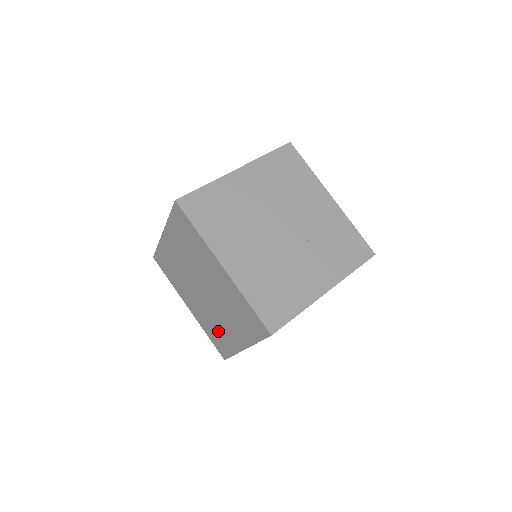
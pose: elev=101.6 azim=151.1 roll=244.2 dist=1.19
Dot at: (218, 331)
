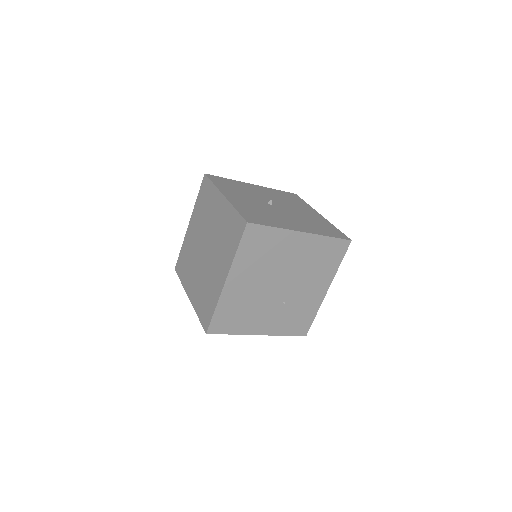
Dot at: (188, 265)
